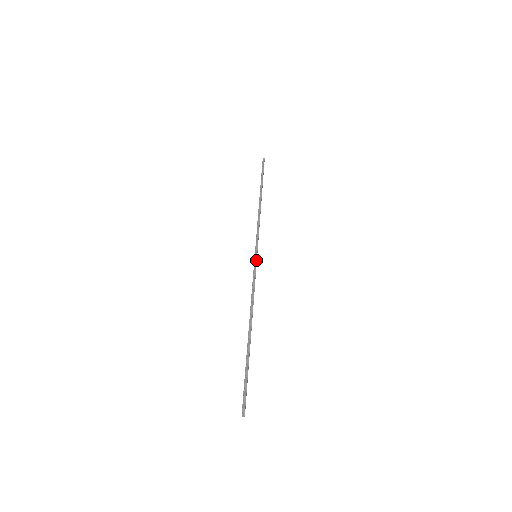
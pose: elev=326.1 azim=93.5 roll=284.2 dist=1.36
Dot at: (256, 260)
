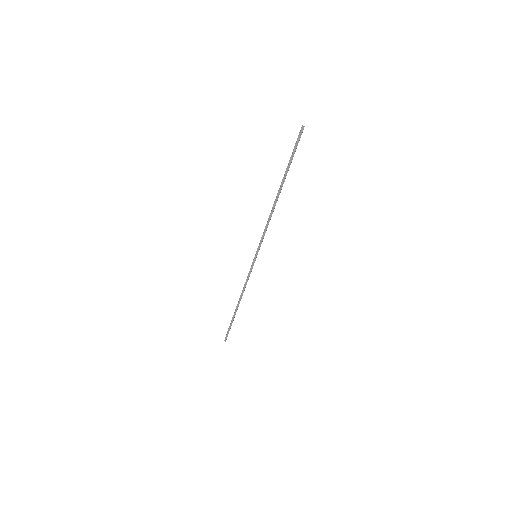
Dot at: (254, 261)
